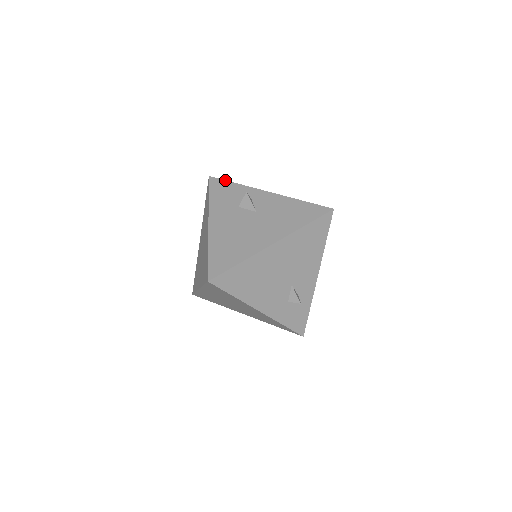
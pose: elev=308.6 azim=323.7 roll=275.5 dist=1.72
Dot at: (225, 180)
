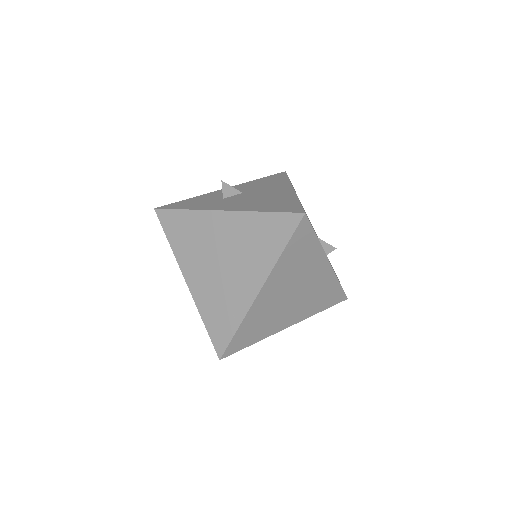
Dot at: (175, 202)
